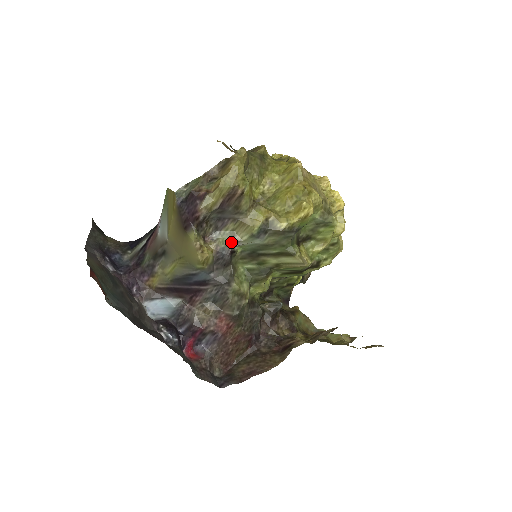
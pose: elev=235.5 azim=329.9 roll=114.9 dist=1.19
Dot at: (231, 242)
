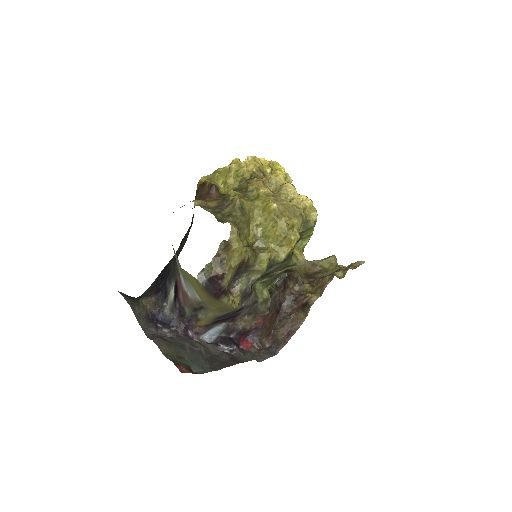
Dot at: (249, 283)
